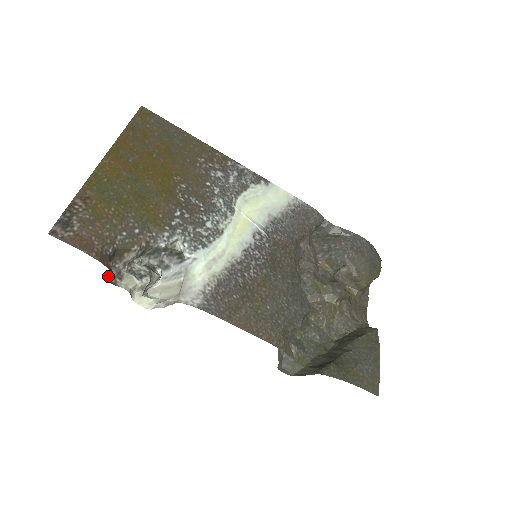
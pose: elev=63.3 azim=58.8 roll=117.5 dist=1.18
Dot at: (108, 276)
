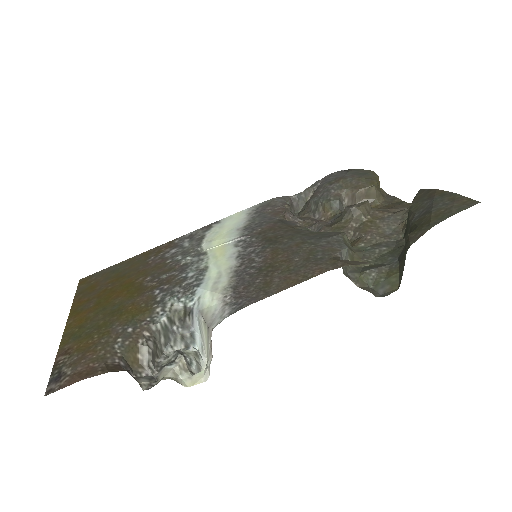
Dot at: occluded
